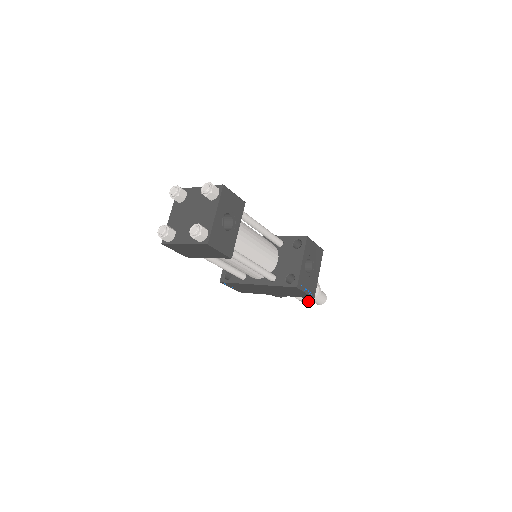
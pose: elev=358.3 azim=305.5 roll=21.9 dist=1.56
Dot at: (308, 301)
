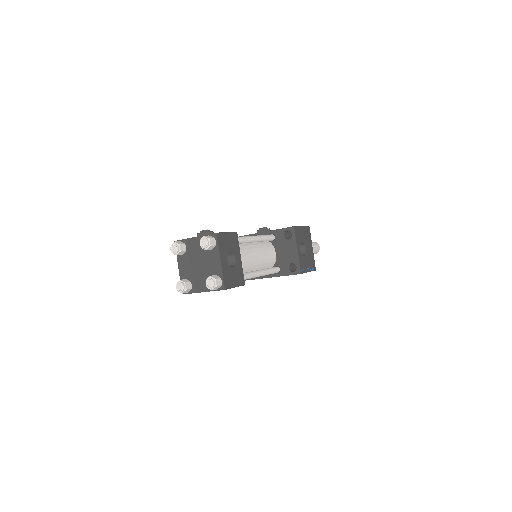
Dot at: occluded
